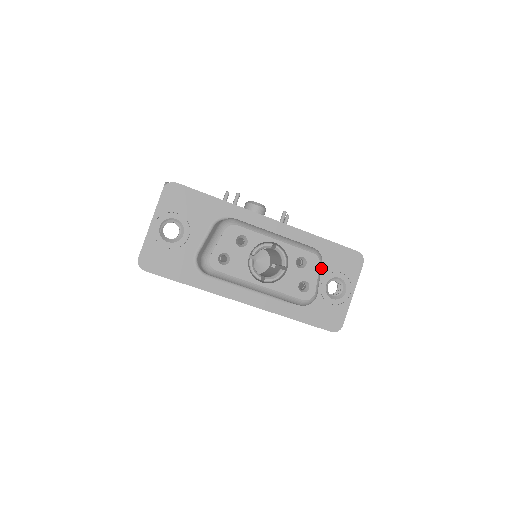
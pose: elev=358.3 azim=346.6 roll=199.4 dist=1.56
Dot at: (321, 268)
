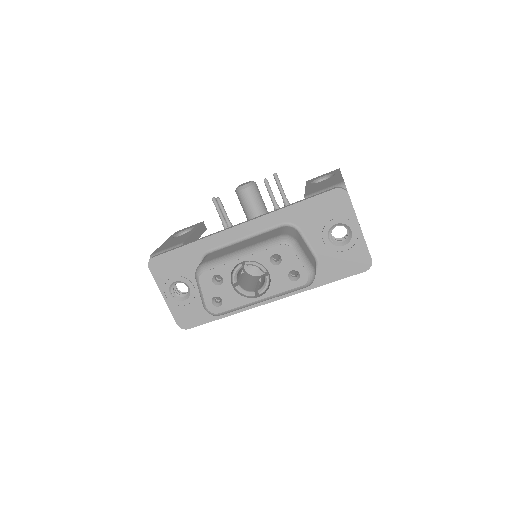
Dot at: (298, 248)
